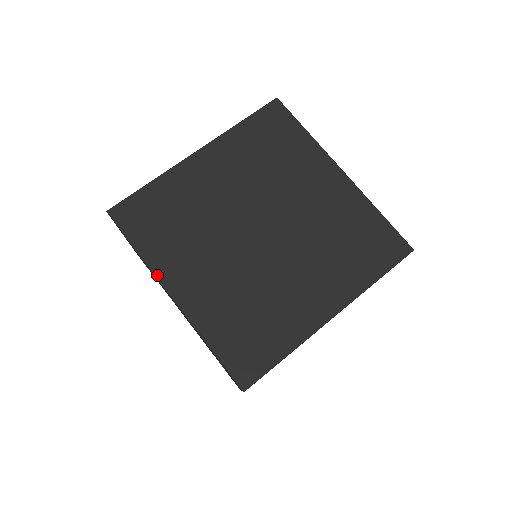
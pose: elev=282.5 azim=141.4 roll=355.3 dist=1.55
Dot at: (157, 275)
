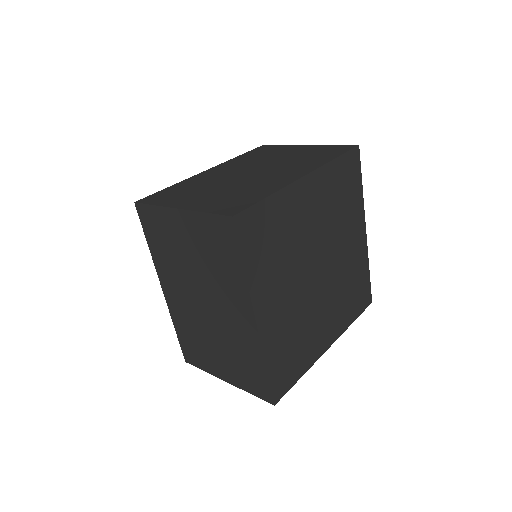
Dot at: (252, 297)
